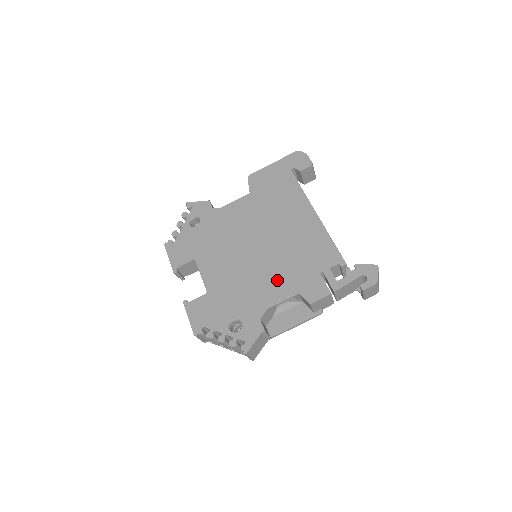
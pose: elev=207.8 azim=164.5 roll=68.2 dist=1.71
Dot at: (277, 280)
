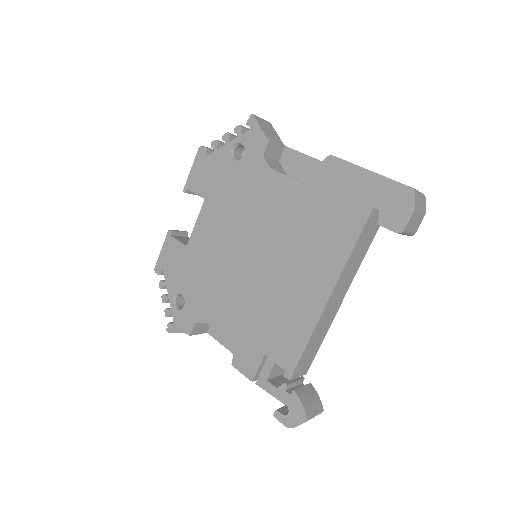
Dot at: (233, 311)
